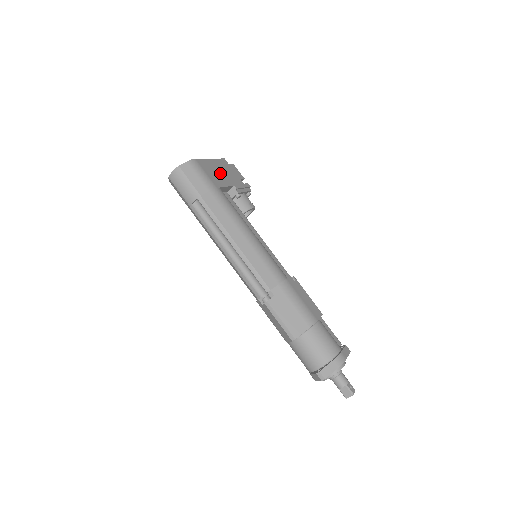
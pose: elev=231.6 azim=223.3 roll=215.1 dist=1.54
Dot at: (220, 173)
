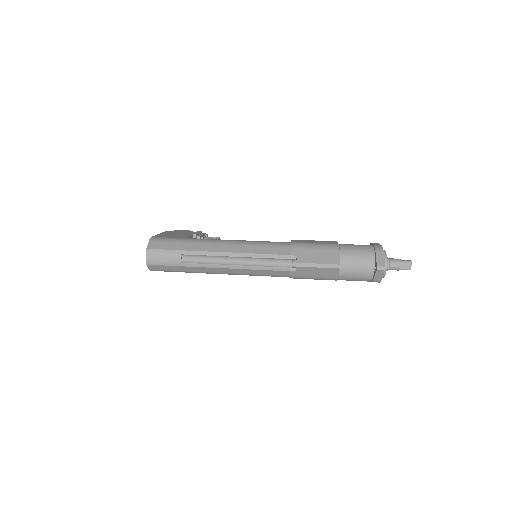
Dot at: occluded
